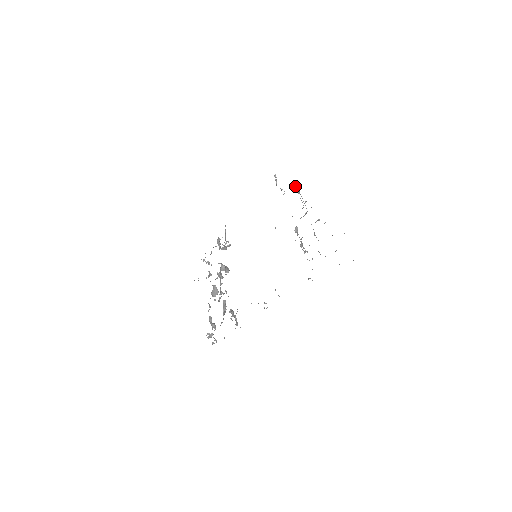
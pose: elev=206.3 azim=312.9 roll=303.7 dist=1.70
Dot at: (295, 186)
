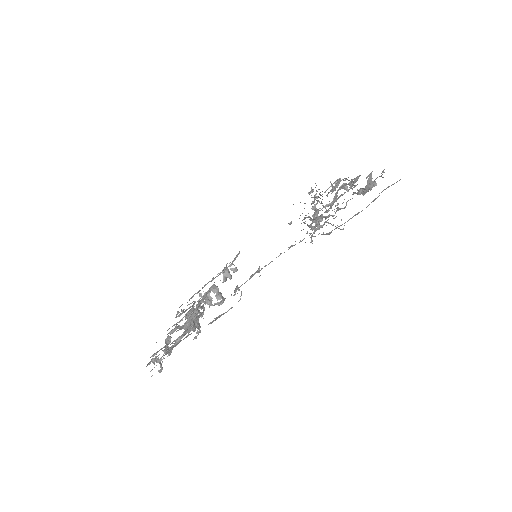
Dot at: occluded
